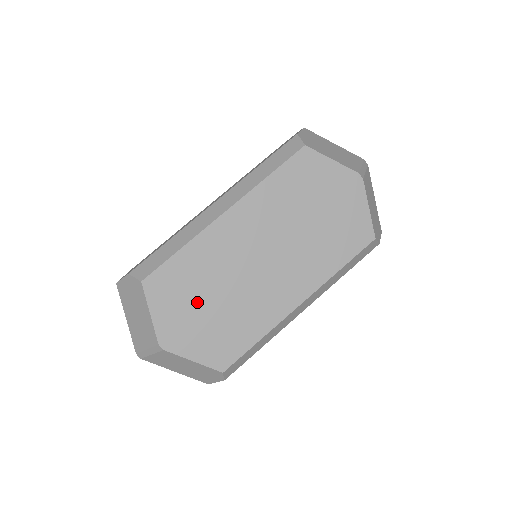
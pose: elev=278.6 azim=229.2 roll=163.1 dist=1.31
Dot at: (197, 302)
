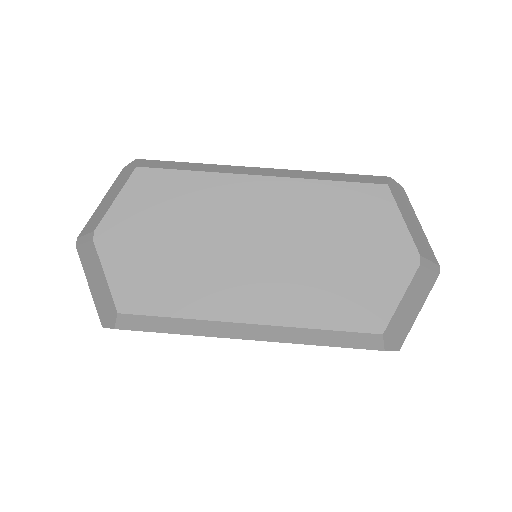
Dot at: (161, 227)
